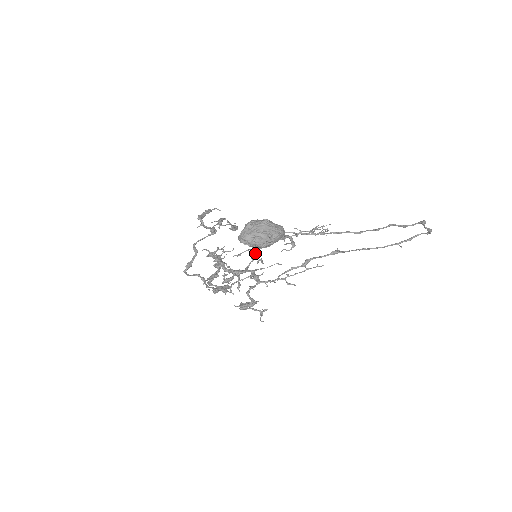
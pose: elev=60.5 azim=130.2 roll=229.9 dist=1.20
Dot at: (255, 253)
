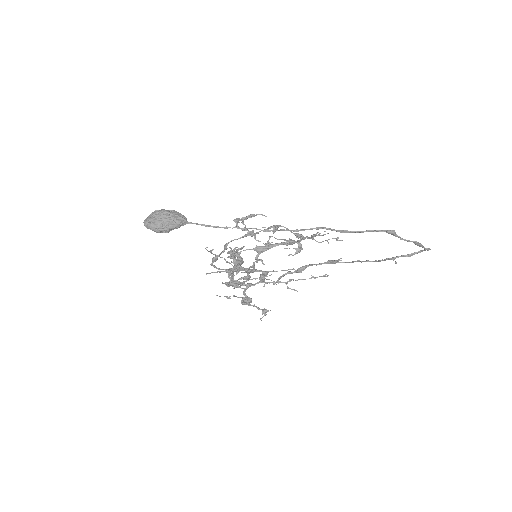
Dot at: (259, 254)
